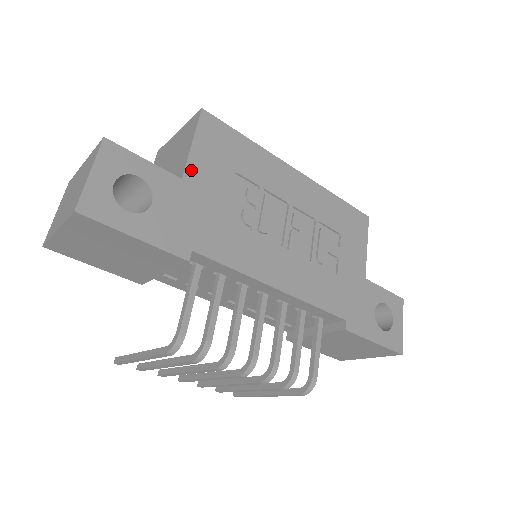
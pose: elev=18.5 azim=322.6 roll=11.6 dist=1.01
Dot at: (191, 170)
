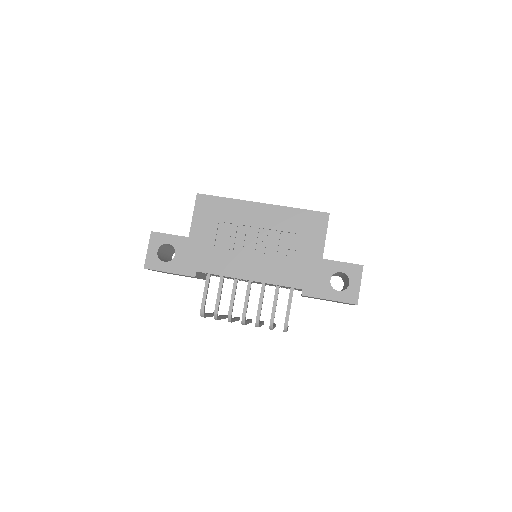
Dot at: (193, 231)
